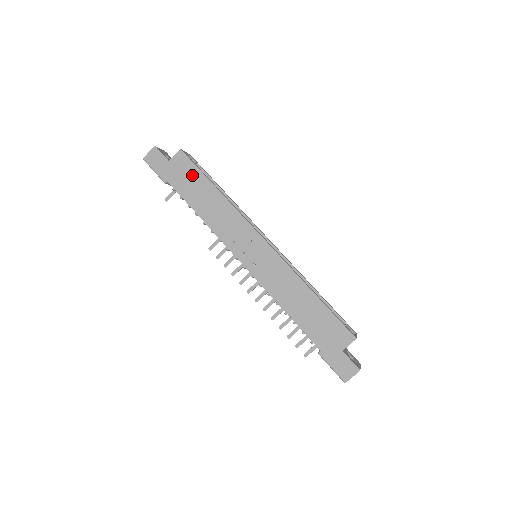
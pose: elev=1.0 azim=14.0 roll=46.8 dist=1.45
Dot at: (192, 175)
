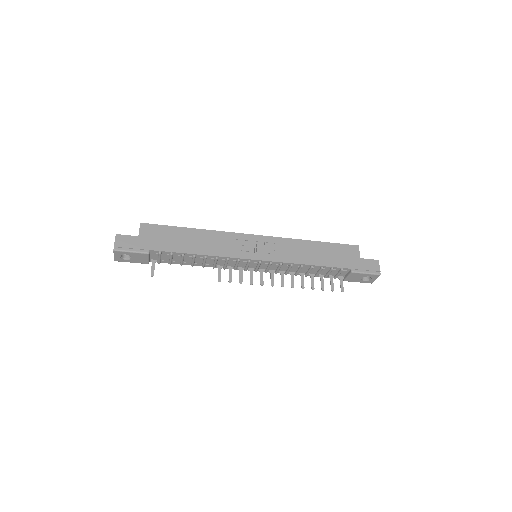
Dot at: (166, 233)
